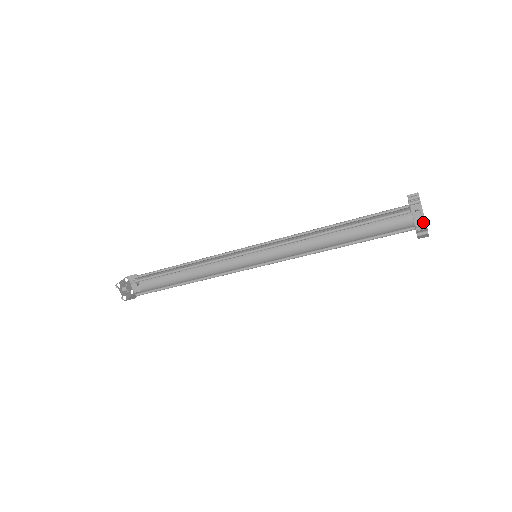
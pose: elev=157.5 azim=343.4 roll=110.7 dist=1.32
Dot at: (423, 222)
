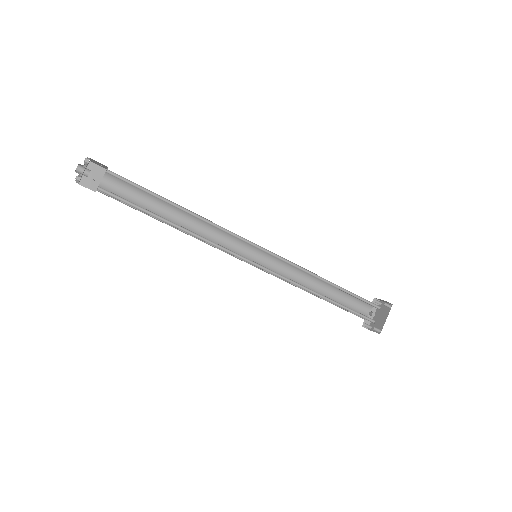
Dot at: (369, 323)
